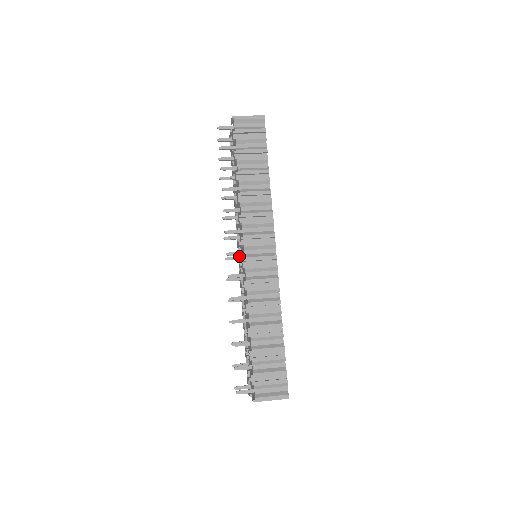
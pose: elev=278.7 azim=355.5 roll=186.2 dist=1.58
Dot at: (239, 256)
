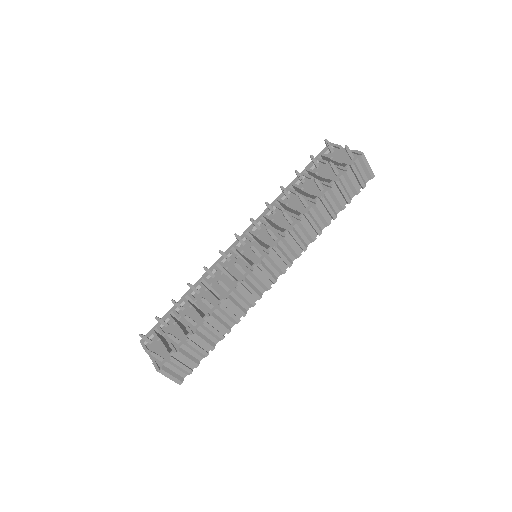
Dot at: (245, 242)
